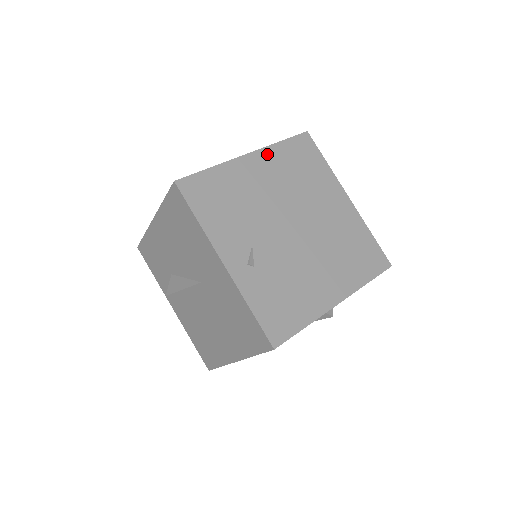
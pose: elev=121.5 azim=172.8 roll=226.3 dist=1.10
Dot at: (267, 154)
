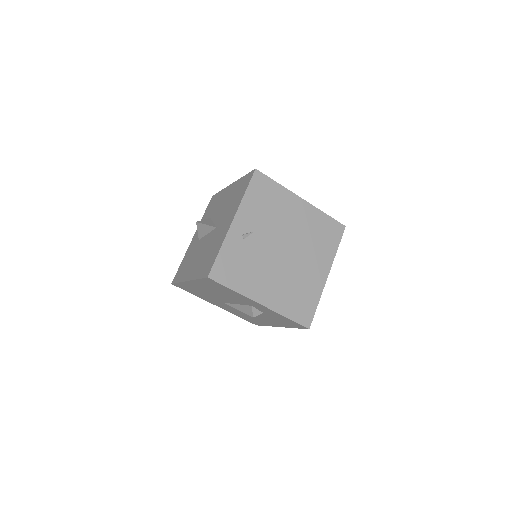
Dot at: (312, 210)
